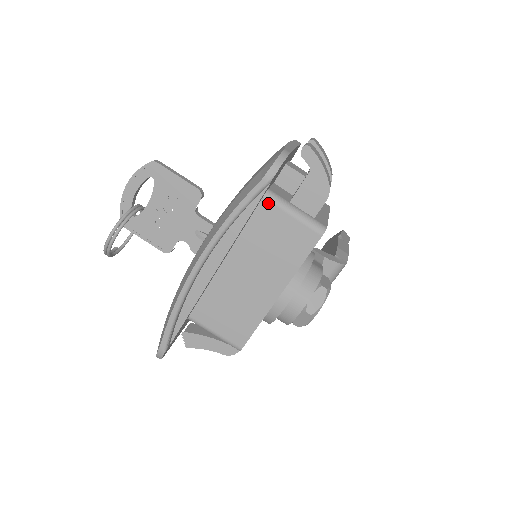
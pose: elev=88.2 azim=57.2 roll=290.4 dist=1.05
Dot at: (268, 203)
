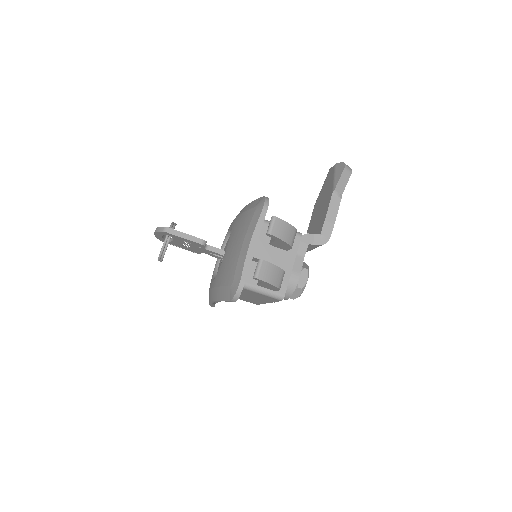
Dot at: occluded
